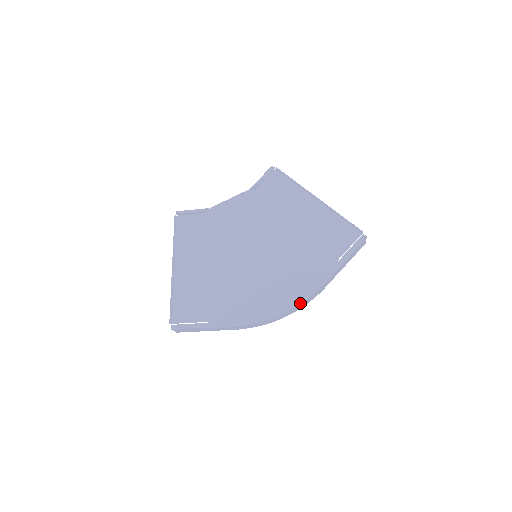
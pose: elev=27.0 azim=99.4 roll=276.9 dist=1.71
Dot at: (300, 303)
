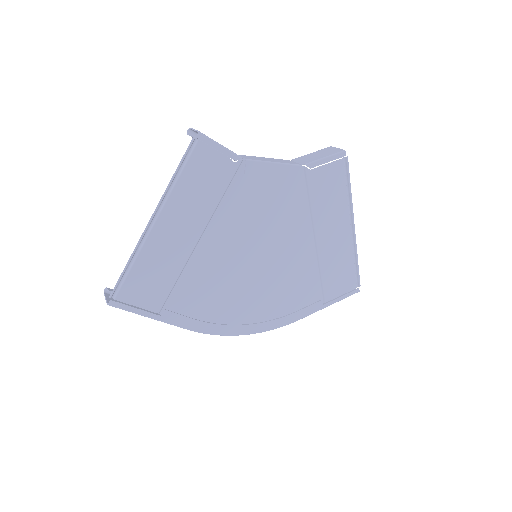
Dot at: (265, 331)
